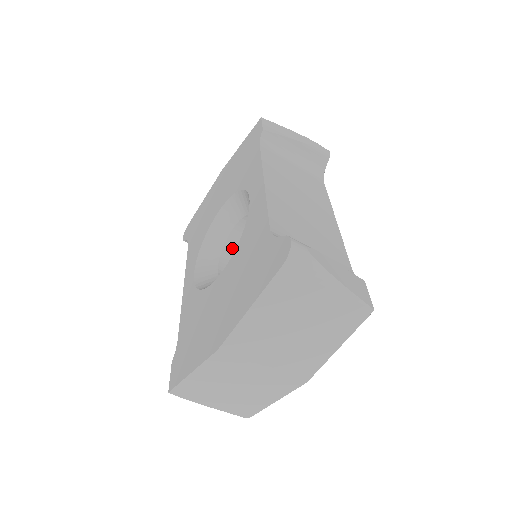
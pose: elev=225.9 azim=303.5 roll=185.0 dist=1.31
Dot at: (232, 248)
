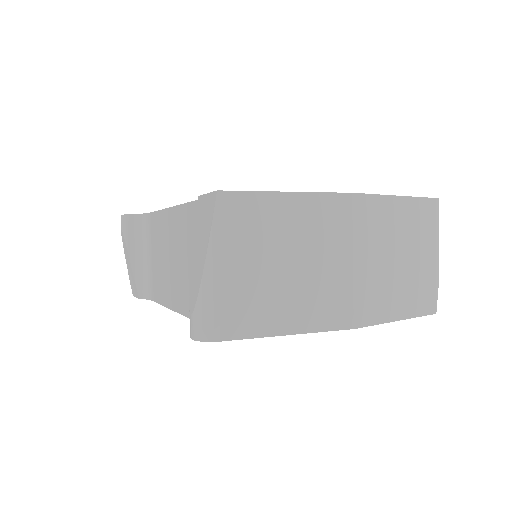
Dot at: occluded
